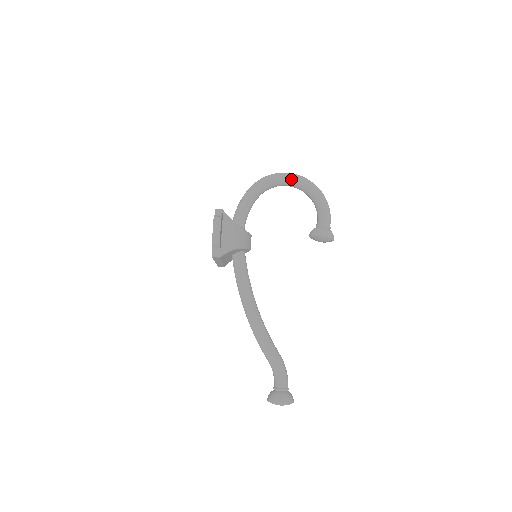
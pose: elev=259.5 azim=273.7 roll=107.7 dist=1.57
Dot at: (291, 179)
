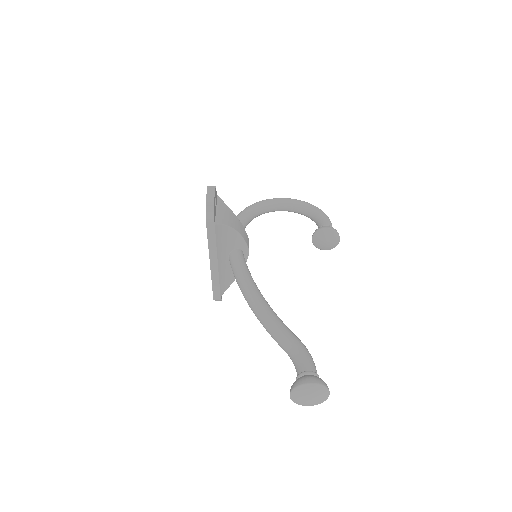
Dot at: (285, 200)
